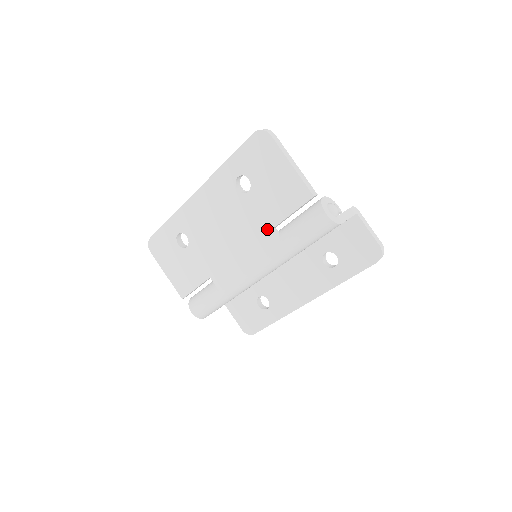
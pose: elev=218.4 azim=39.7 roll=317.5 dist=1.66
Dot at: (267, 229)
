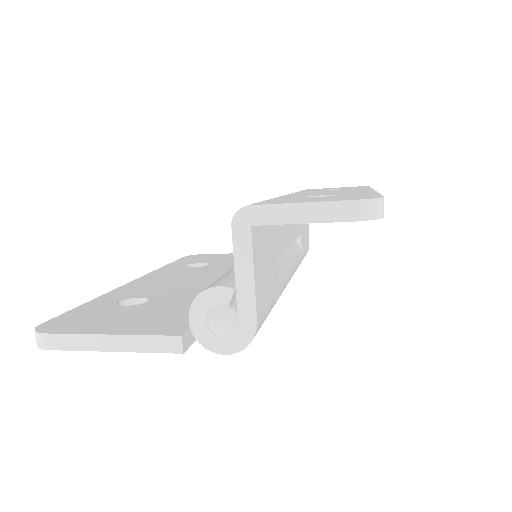
Dot at: occluded
